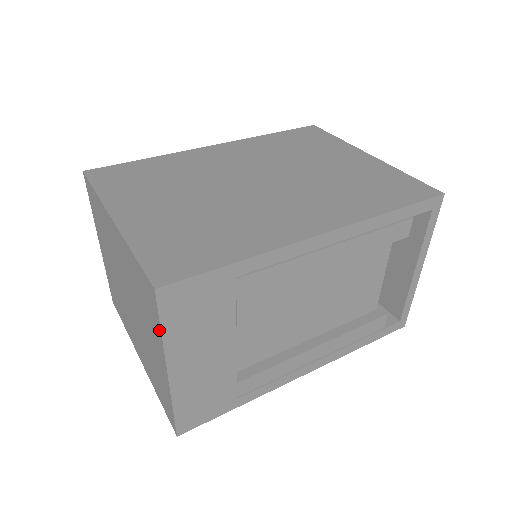
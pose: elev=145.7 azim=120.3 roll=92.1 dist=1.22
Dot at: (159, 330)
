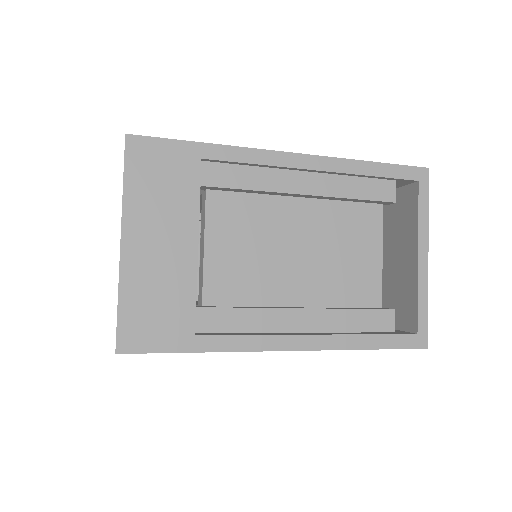
Dot at: (123, 187)
